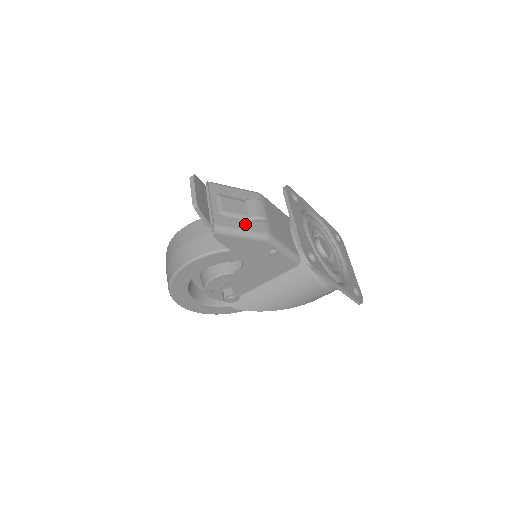
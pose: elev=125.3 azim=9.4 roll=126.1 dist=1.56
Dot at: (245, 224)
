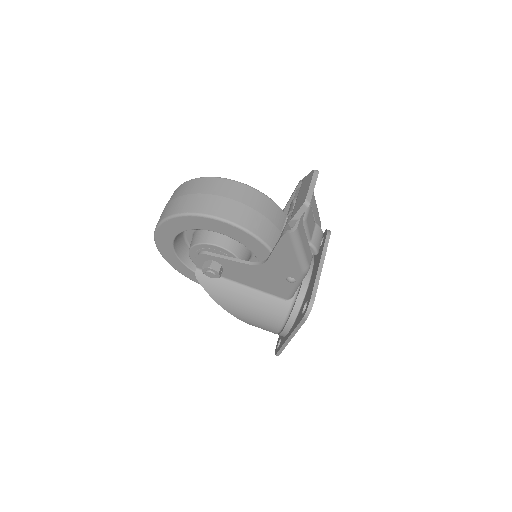
Dot at: (307, 245)
